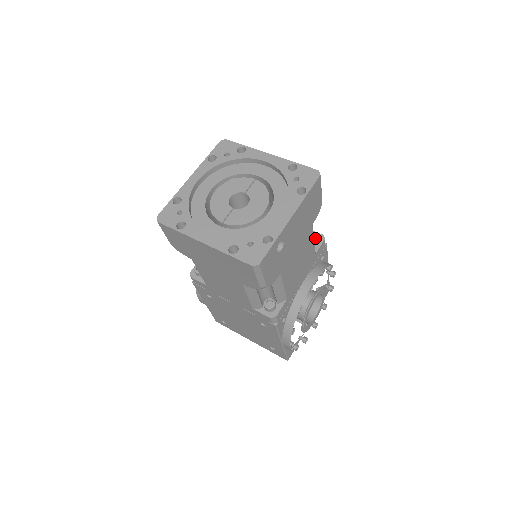
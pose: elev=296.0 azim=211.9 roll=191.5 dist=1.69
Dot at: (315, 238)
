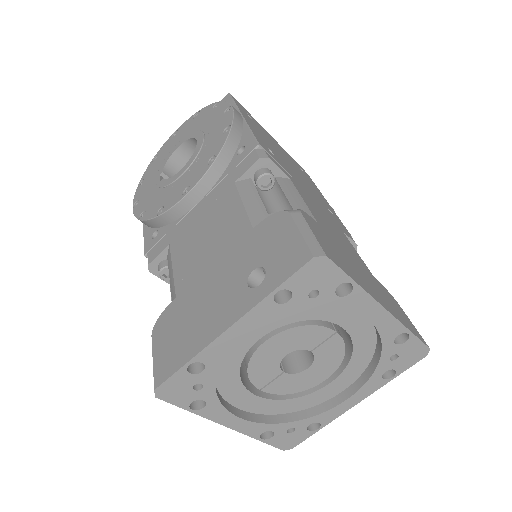
Dot at: occluded
